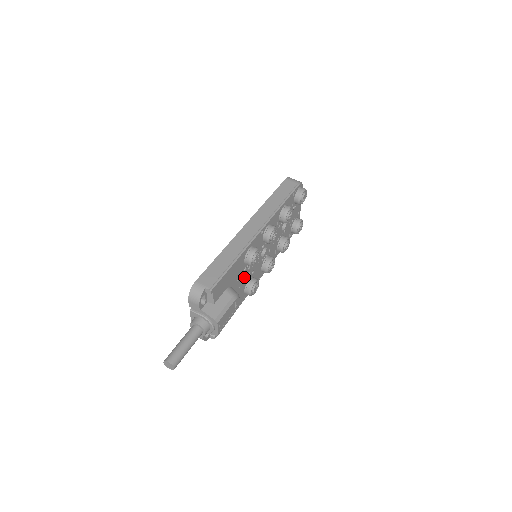
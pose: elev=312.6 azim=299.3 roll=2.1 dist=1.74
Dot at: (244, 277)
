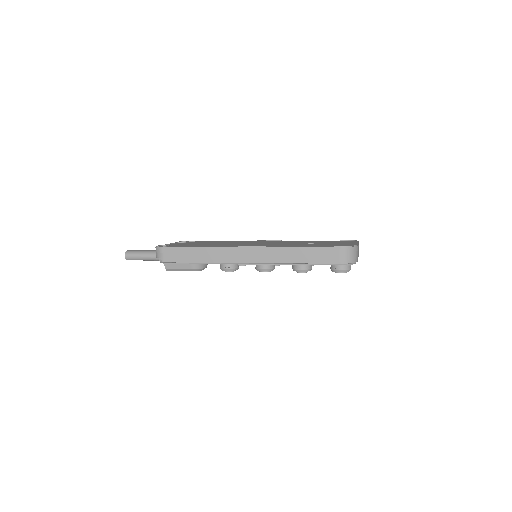
Dot at: occluded
